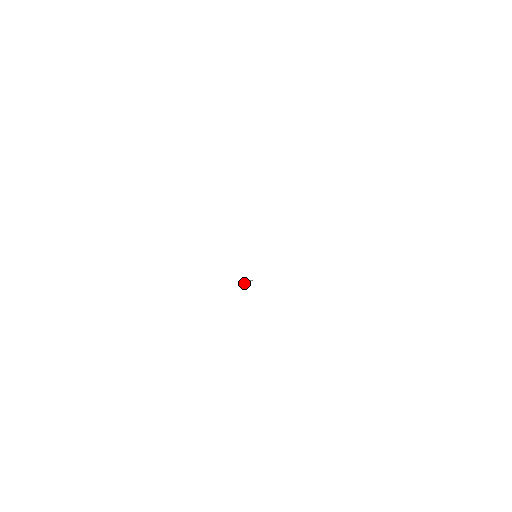
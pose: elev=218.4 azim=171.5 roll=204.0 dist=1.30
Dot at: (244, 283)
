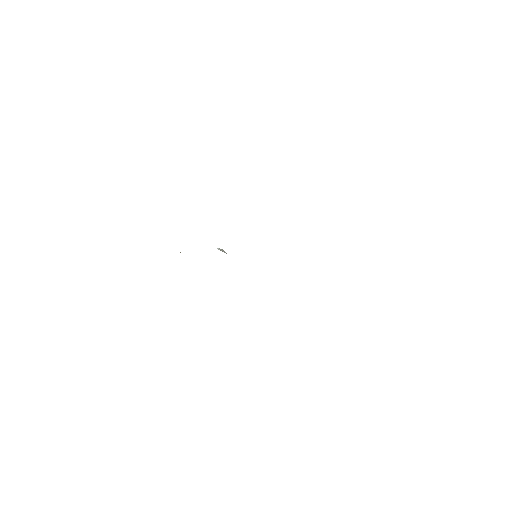
Dot at: occluded
